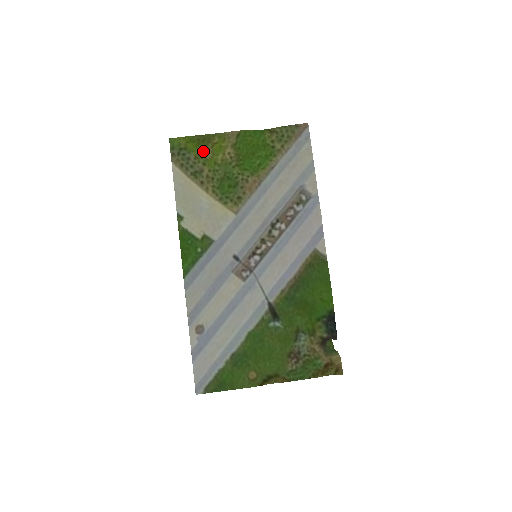
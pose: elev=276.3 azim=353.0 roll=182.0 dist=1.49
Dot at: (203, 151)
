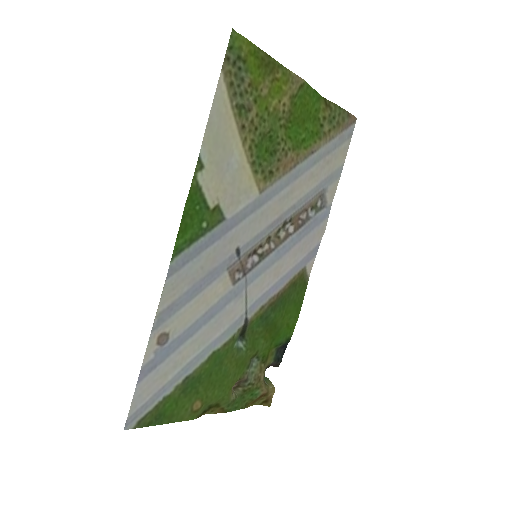
Dot at: (261, 80)
